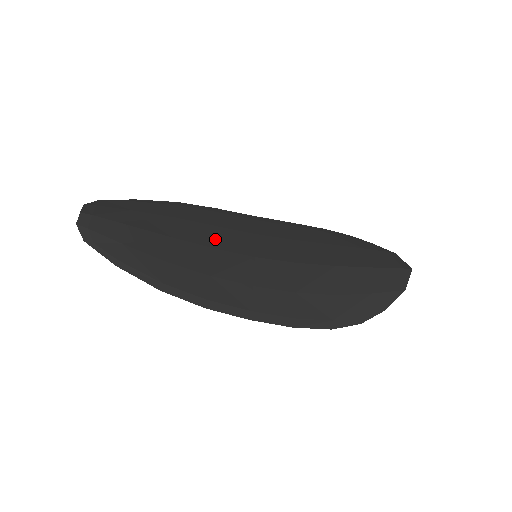
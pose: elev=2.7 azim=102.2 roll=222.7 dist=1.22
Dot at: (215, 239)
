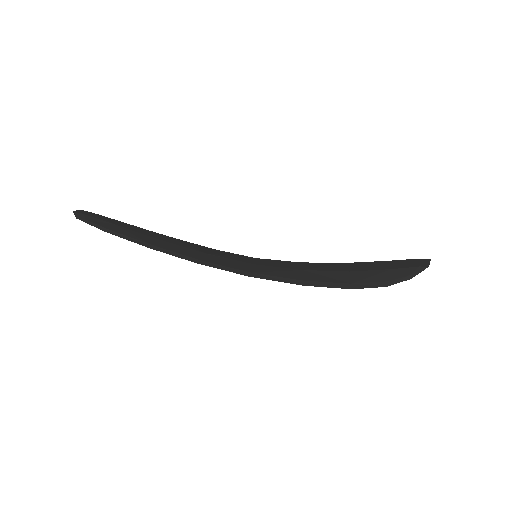
Dot at: occluded
